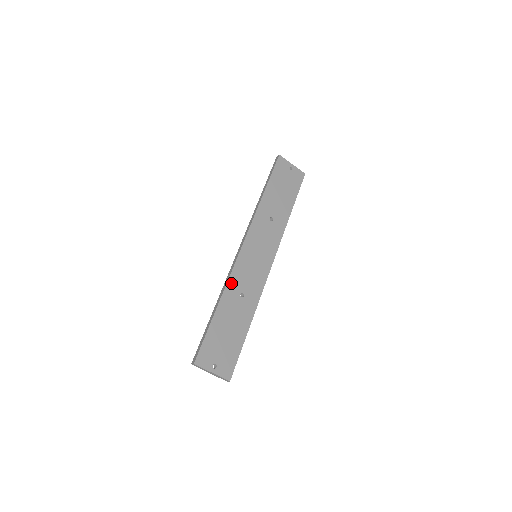
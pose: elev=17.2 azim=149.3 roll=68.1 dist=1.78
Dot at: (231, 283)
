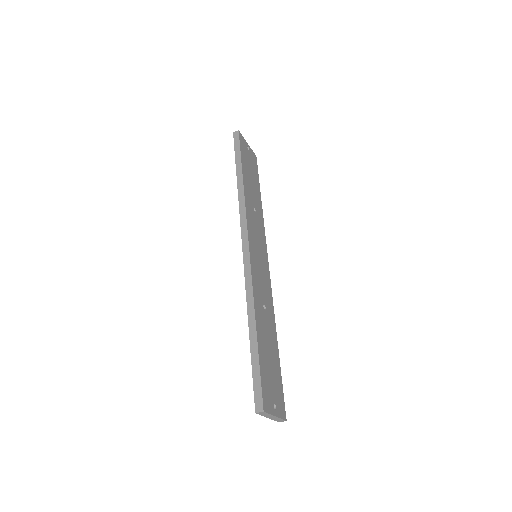
Dot at: (255, 293)
